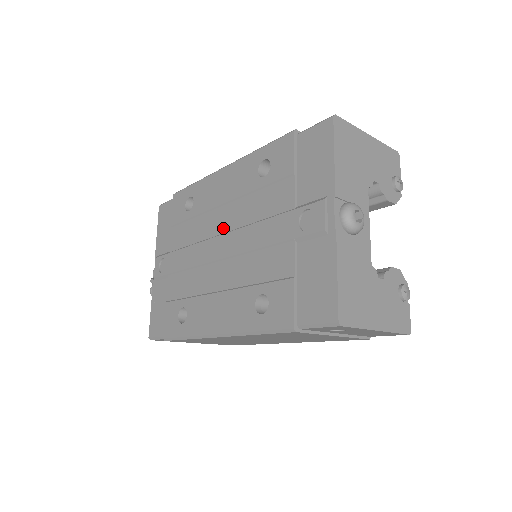
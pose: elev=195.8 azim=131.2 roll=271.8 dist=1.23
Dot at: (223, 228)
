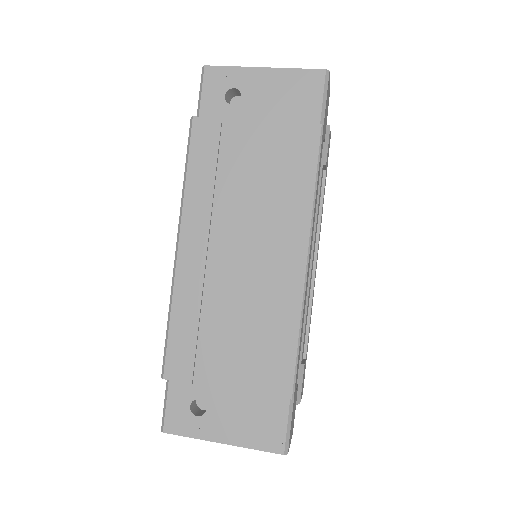
Dot at: occluded
